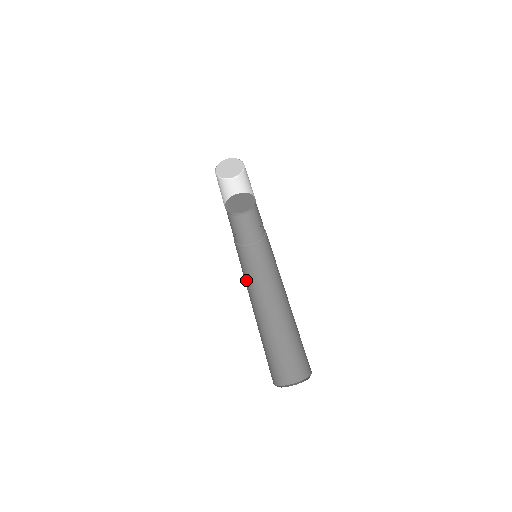
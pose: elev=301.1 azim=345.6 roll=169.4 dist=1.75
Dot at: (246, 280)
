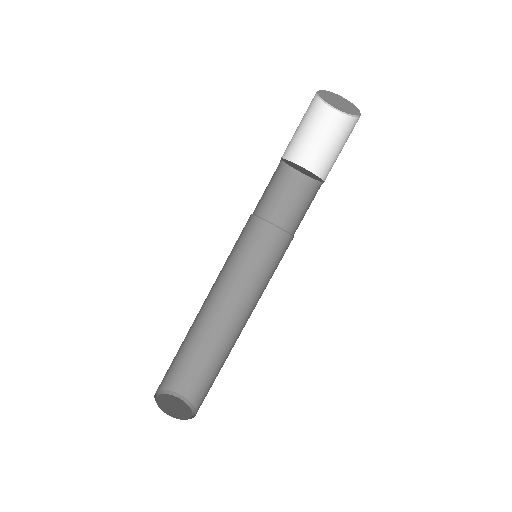
Dot at: occluded
